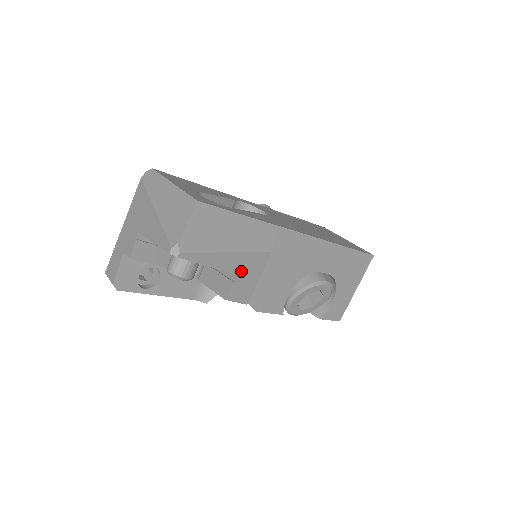
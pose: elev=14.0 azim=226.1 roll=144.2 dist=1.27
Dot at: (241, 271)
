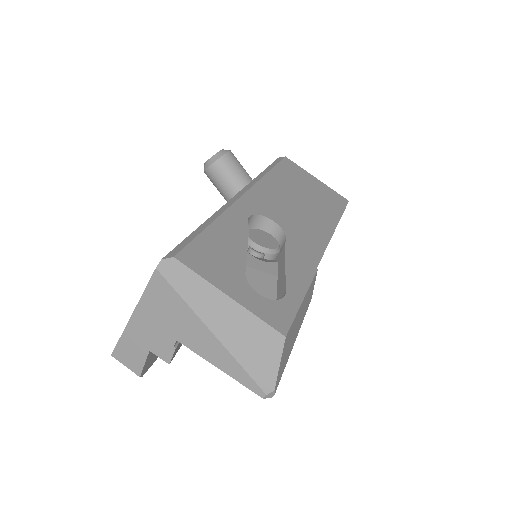
Dot at: occluded
